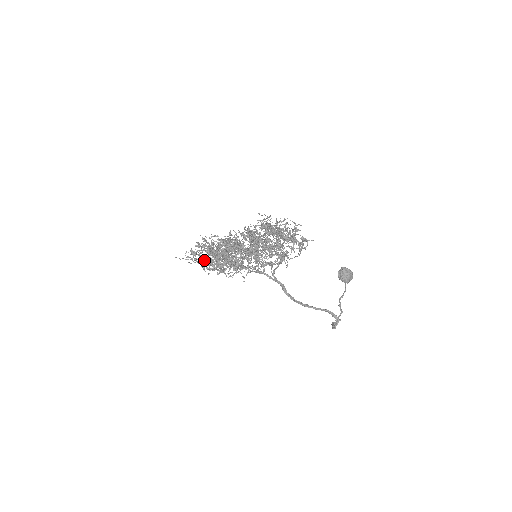
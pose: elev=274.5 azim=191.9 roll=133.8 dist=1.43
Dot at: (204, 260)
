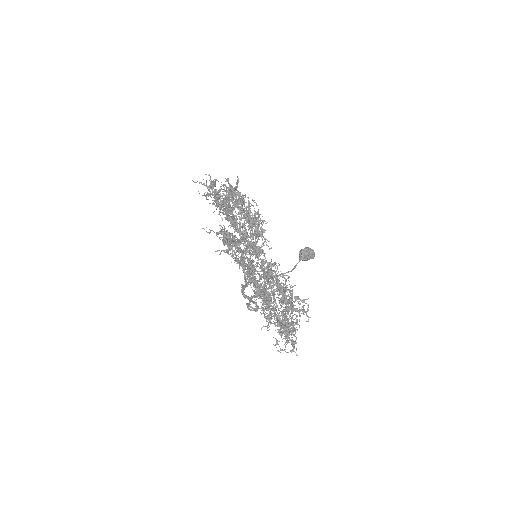
Dot at: occluded
